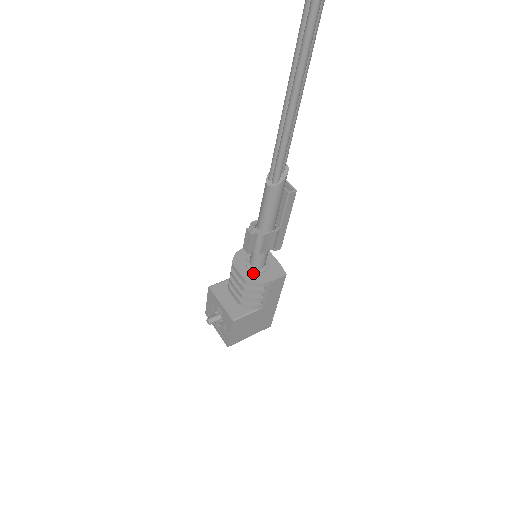
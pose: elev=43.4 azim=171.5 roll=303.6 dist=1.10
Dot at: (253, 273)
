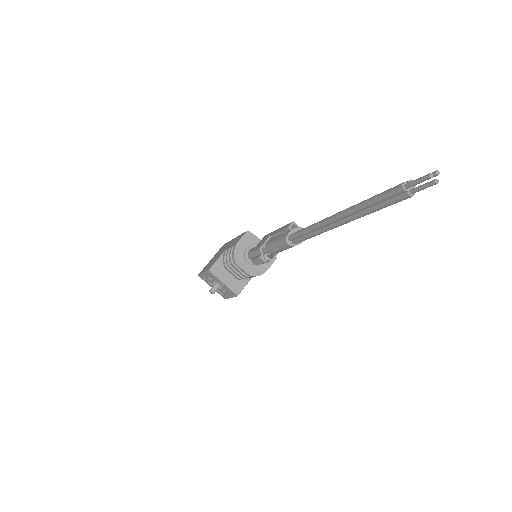
Dot at: (253, 266)
